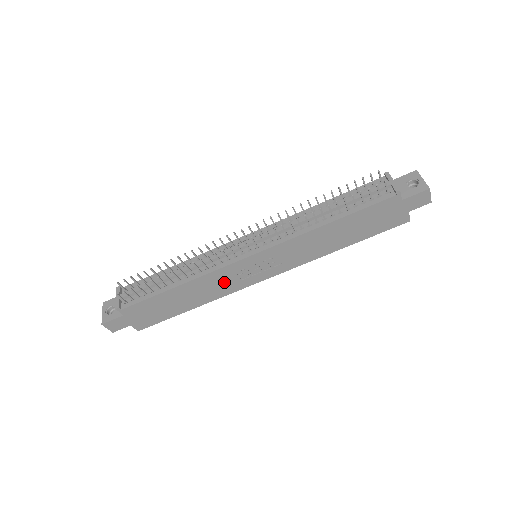
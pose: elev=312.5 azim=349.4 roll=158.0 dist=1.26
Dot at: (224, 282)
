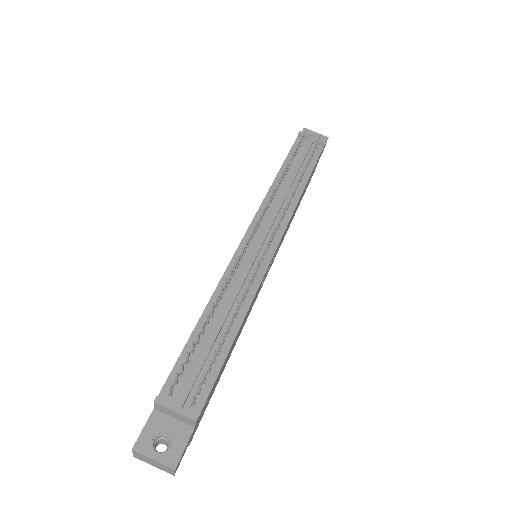
Dot at: (254, 300)
